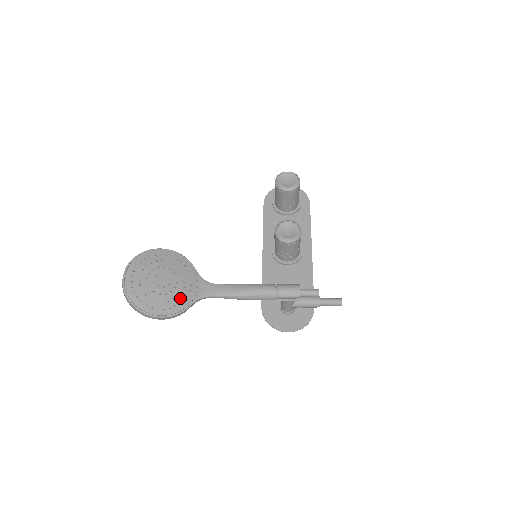
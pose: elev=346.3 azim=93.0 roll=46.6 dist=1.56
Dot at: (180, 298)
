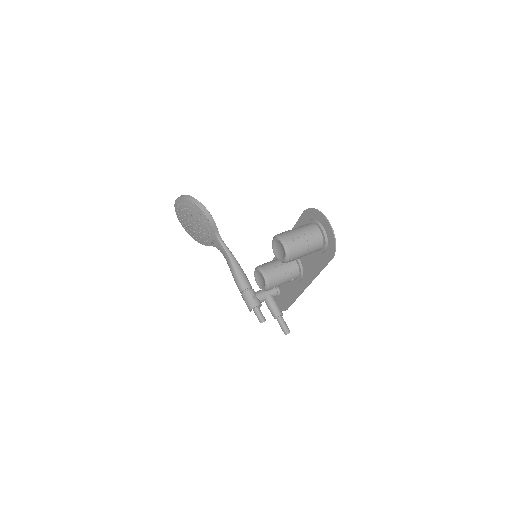
Dot at: (202, 239)
